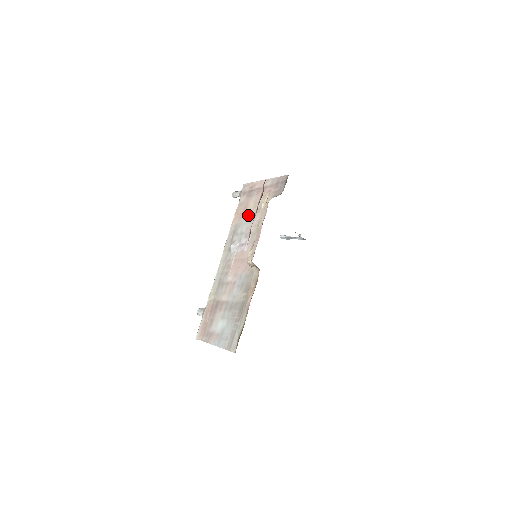
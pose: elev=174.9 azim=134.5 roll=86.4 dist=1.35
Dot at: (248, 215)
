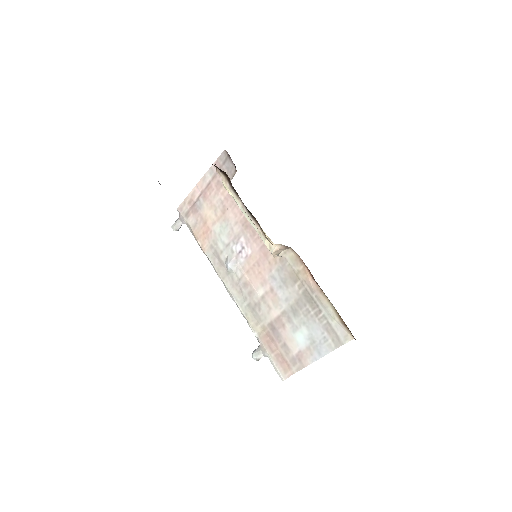
Dot at: (216, 224)
